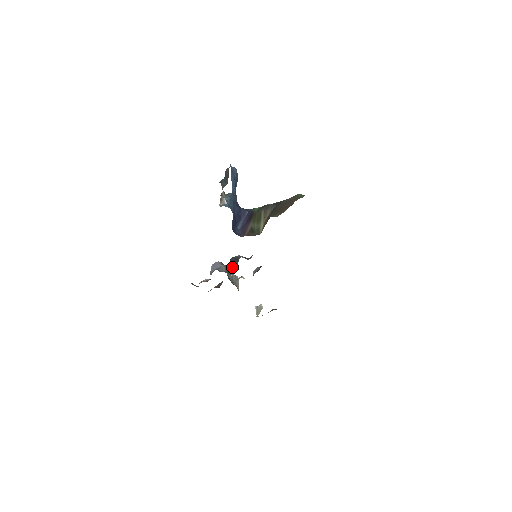
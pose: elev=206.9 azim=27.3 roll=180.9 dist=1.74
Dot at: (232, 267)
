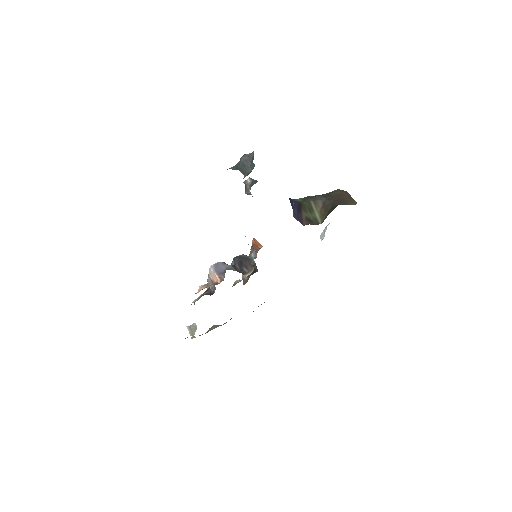
Dot at: (242, 267)
